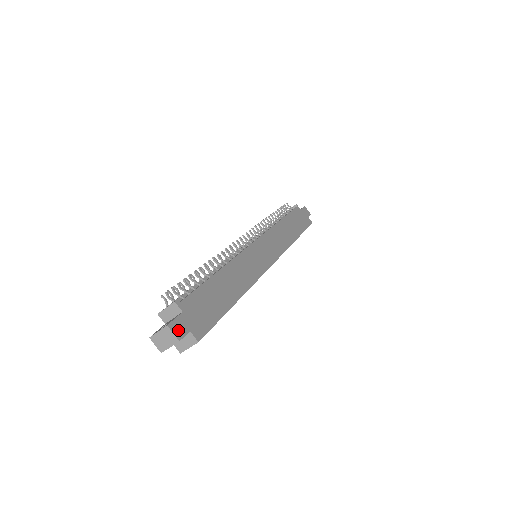
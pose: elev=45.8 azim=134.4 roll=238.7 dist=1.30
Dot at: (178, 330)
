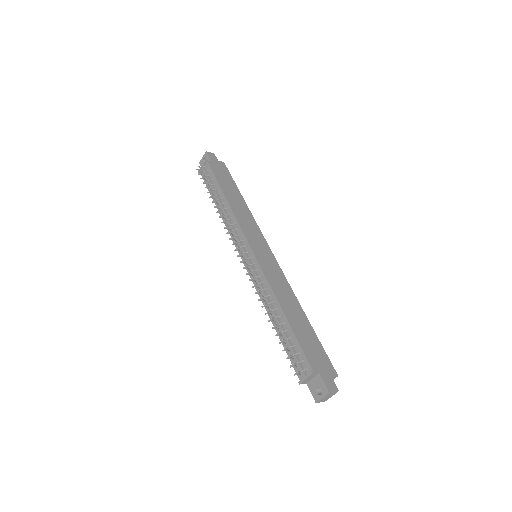
Dot at: (332, 386)
